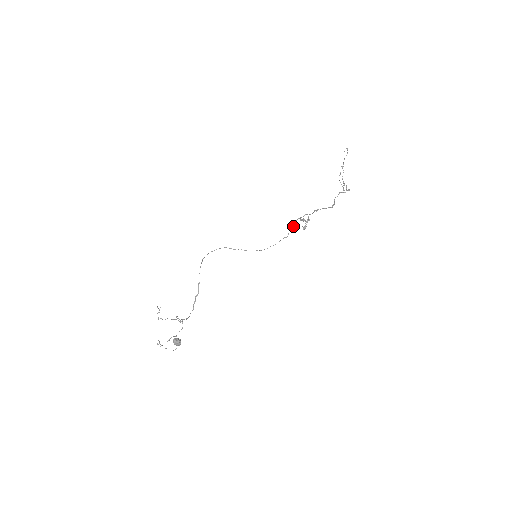
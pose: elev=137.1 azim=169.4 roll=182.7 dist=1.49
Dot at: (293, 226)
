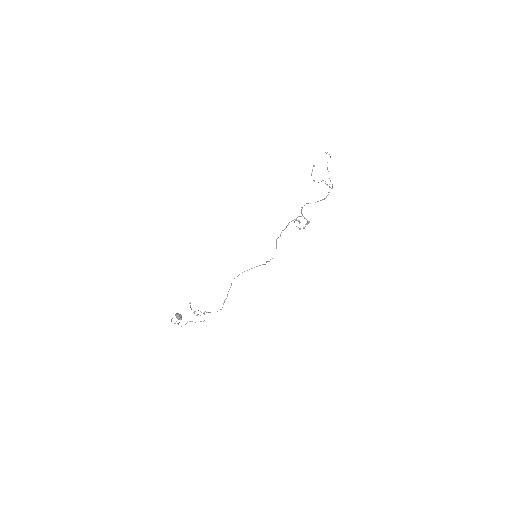
Dot at: (286, 227)
